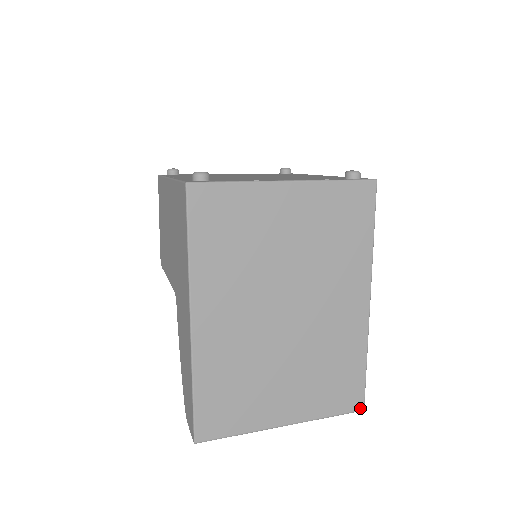
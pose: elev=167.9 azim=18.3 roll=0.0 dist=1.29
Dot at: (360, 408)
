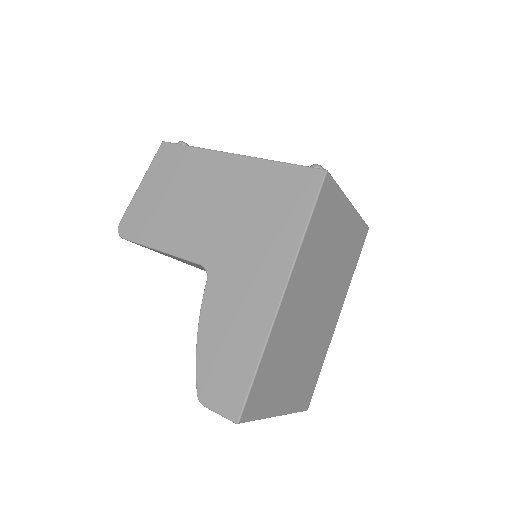
Dot at: (307, 408)
